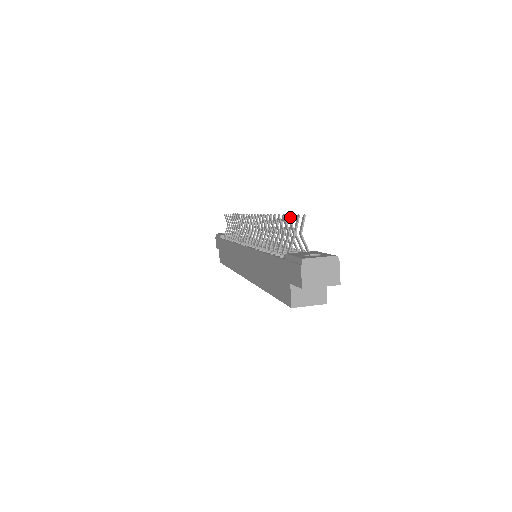
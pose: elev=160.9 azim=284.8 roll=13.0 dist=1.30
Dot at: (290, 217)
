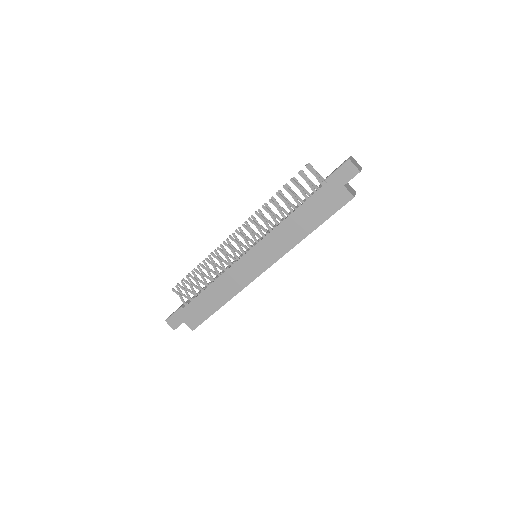
Dot at: occluded
